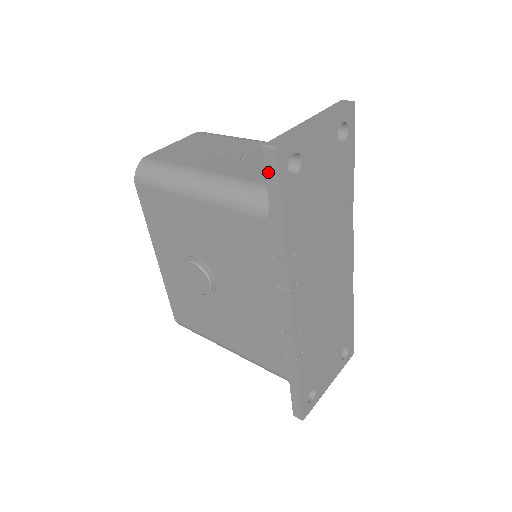
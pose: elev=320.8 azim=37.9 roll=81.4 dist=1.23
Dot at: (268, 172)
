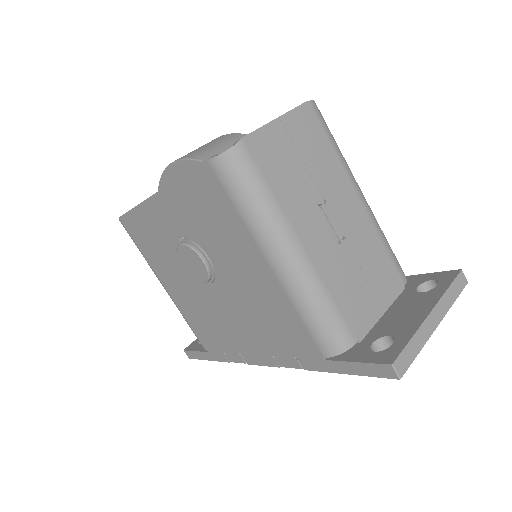
Dot at: (370, 366)
